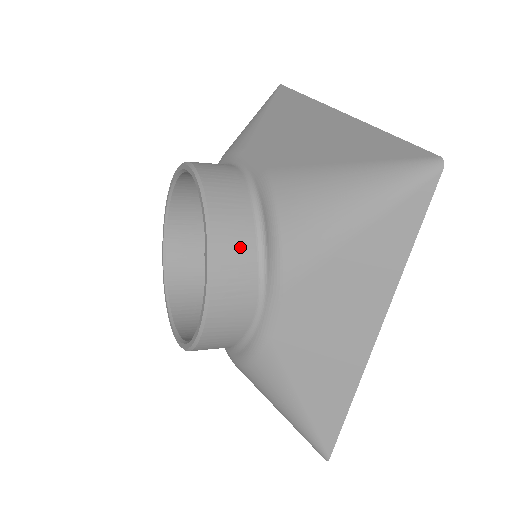
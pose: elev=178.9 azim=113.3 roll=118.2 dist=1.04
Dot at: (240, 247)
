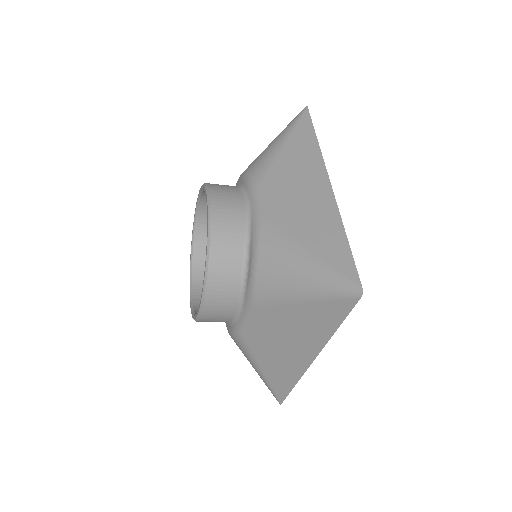
Dot at: (225, 186)
